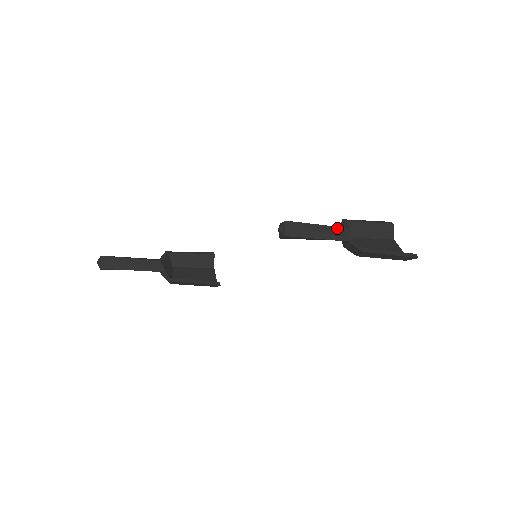
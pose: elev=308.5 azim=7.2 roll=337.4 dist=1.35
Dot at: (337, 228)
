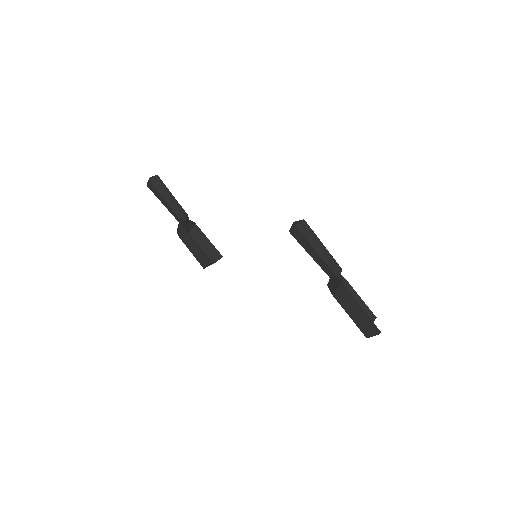
Dot at: (335, 261)
